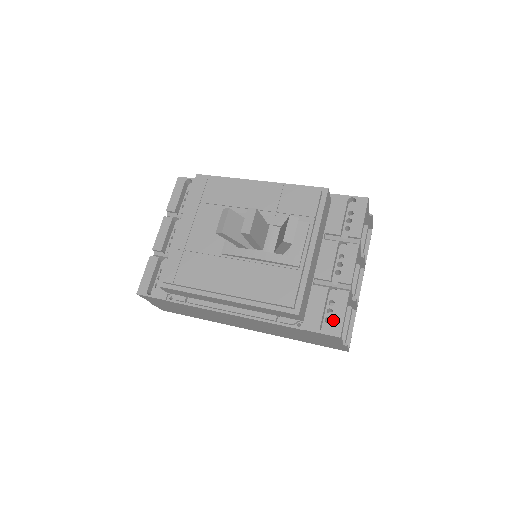
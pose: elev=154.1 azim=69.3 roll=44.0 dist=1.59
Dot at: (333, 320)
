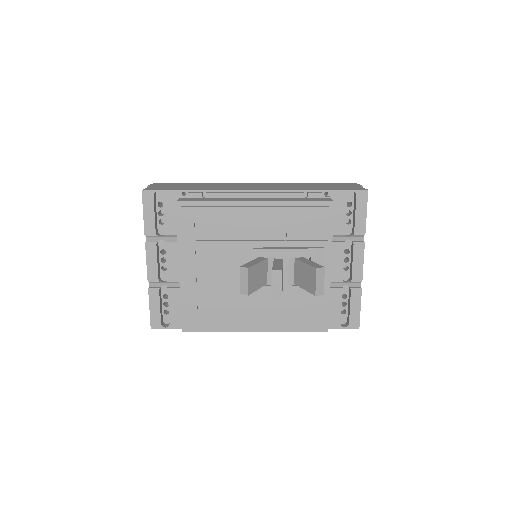
Dot at: (351, 316)
